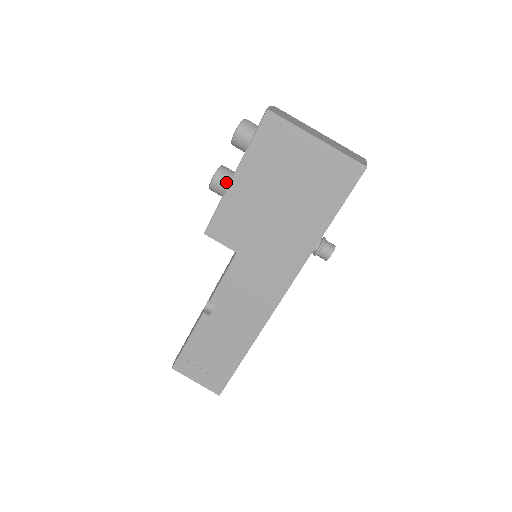
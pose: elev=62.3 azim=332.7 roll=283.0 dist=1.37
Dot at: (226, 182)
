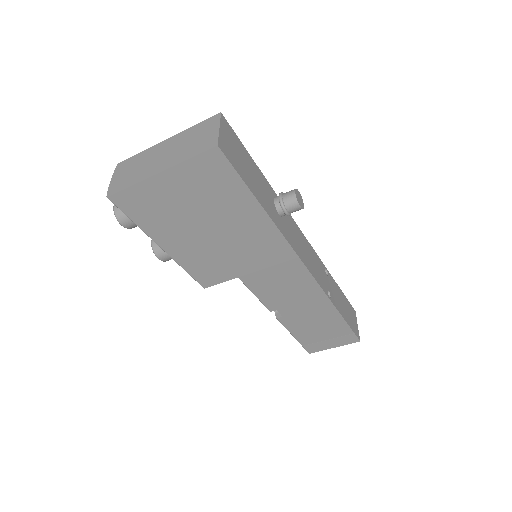
Dot at: occluded
